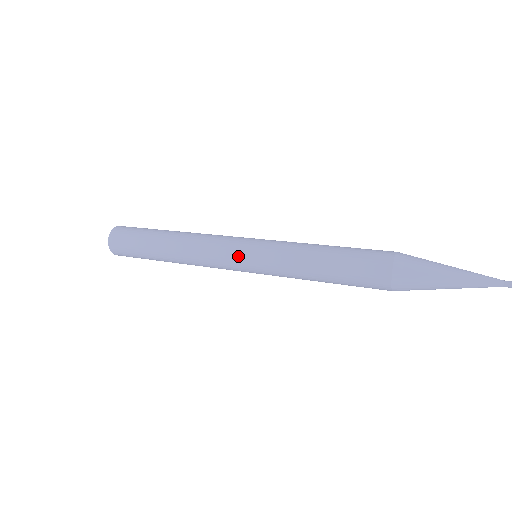
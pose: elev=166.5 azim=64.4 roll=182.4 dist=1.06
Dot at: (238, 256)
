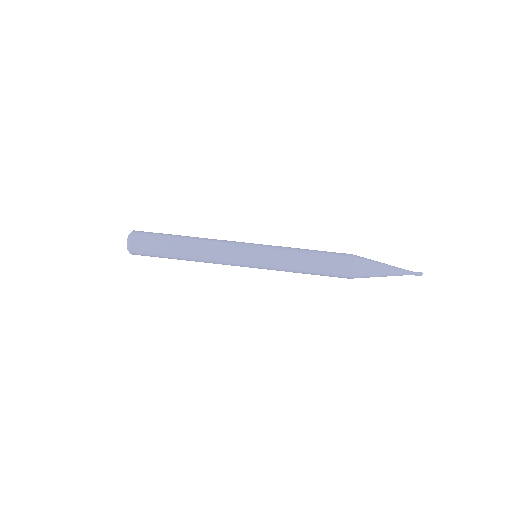
Dot at: (247, 256)
